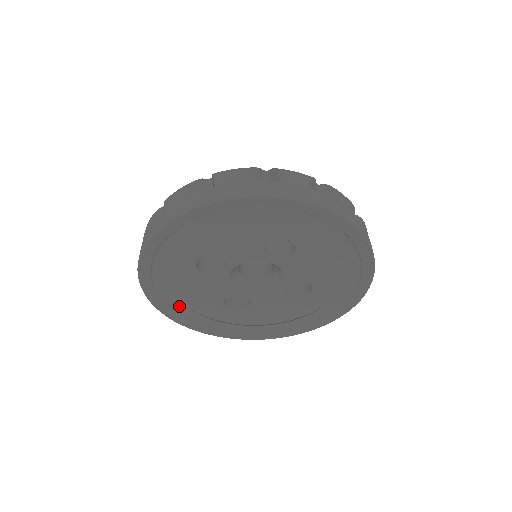
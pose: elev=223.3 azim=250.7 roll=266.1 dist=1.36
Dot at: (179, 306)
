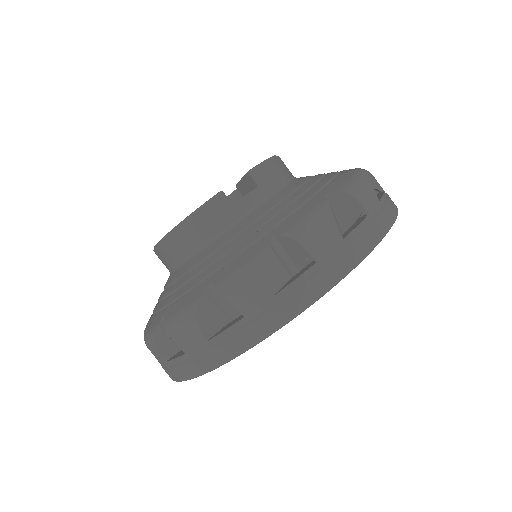
Dot at: occluded
